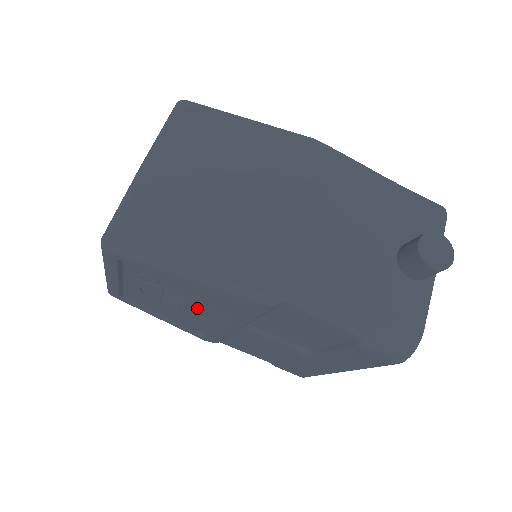
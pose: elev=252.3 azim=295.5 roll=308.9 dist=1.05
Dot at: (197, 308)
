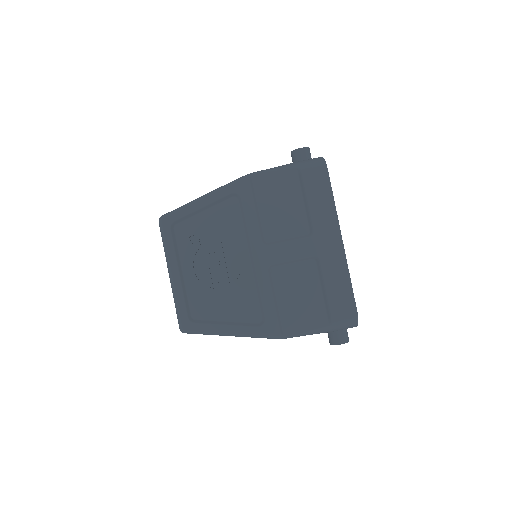
Dot at: (232, 255)
